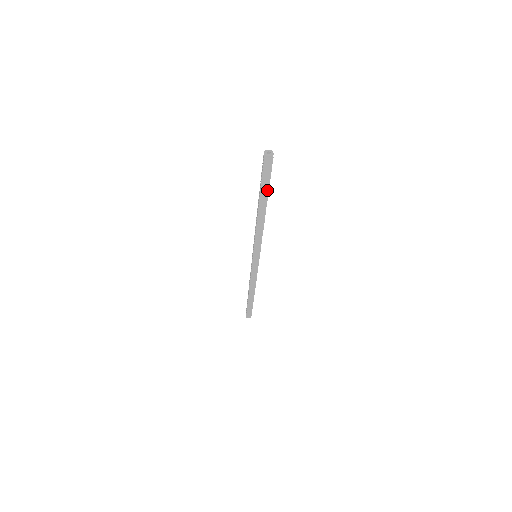
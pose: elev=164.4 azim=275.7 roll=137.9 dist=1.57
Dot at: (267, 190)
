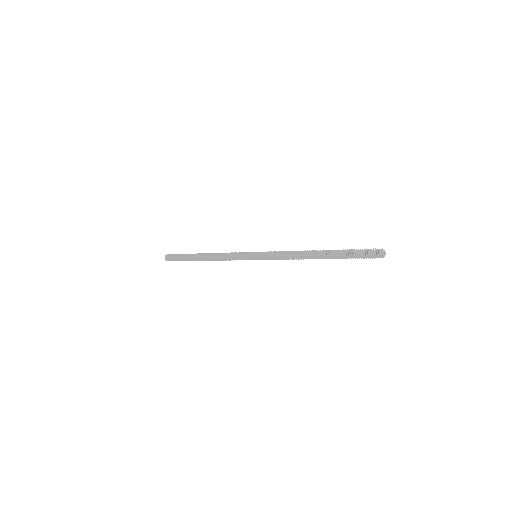
Dot at: occluded
